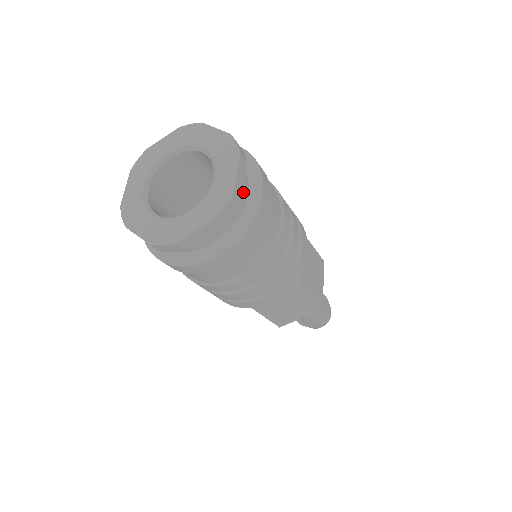
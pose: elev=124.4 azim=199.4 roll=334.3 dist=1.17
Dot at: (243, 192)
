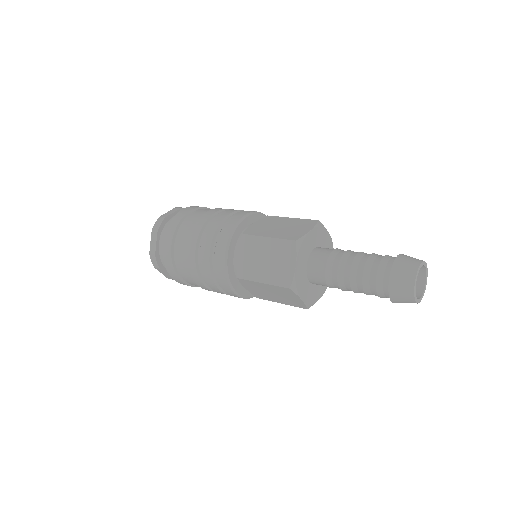
Dot at: occluded
